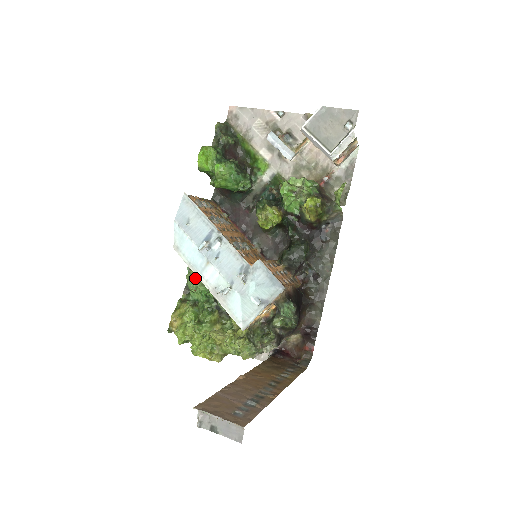
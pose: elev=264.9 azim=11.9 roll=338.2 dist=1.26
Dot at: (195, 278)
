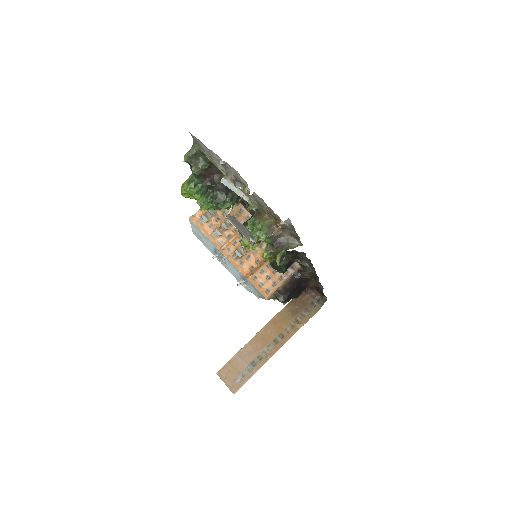
Dot at: occluded
